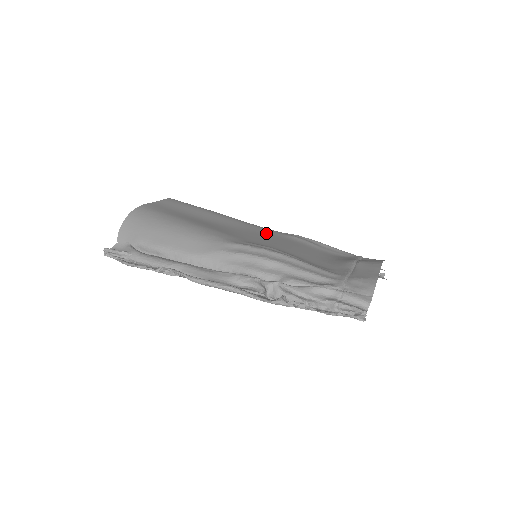
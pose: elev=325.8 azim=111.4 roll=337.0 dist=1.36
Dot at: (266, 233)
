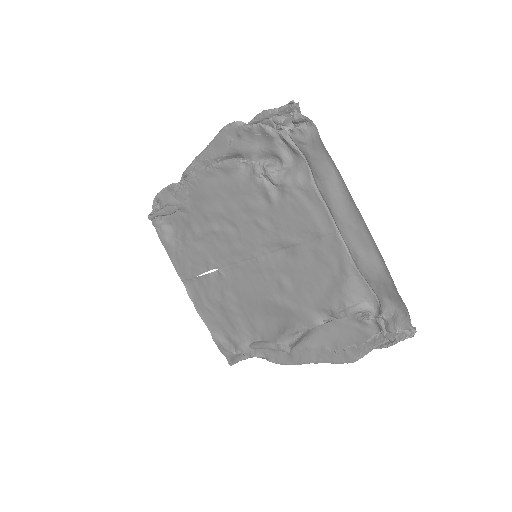
Dot at: occluded
